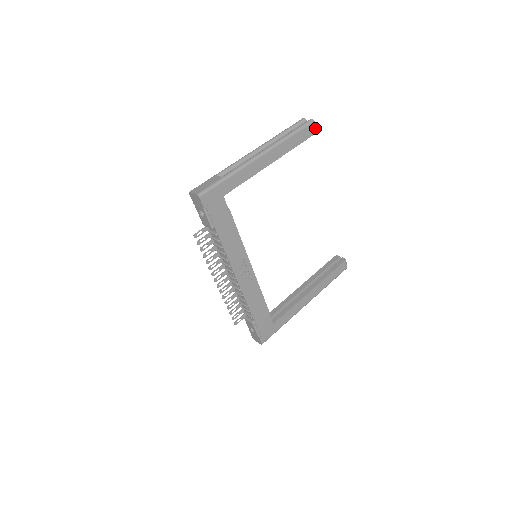
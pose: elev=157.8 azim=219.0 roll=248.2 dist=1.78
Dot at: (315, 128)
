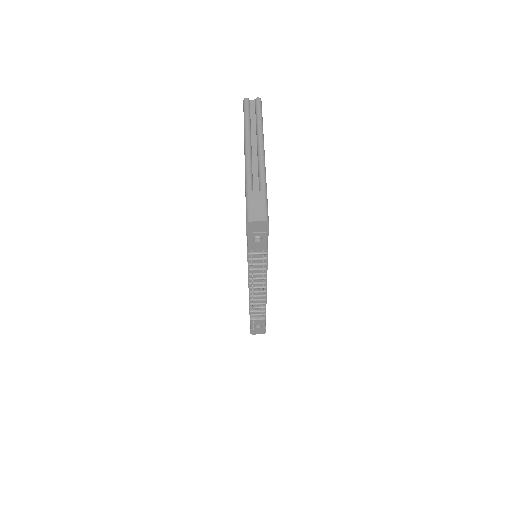
Dot at: occluded
